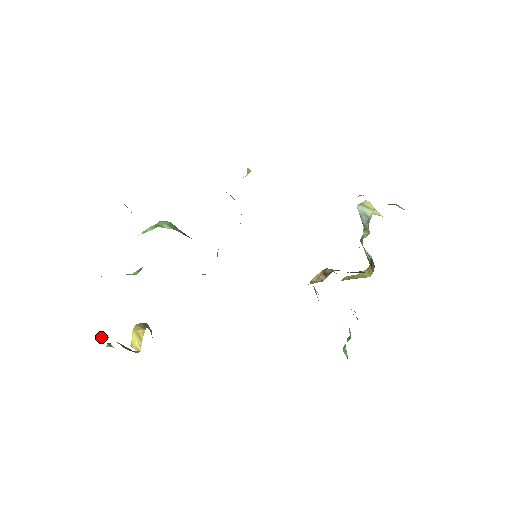
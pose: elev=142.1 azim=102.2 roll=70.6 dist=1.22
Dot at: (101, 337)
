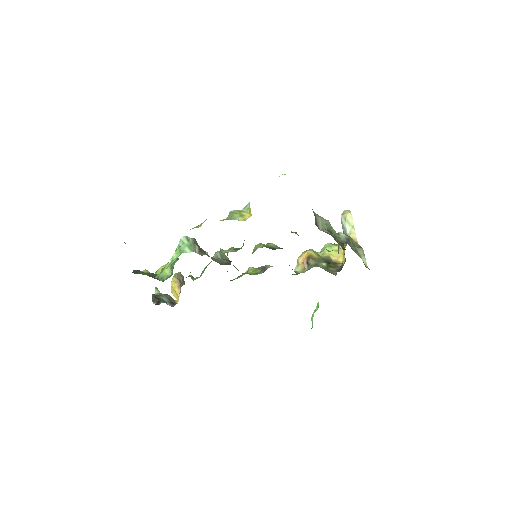
Dot at: (152, 301)
